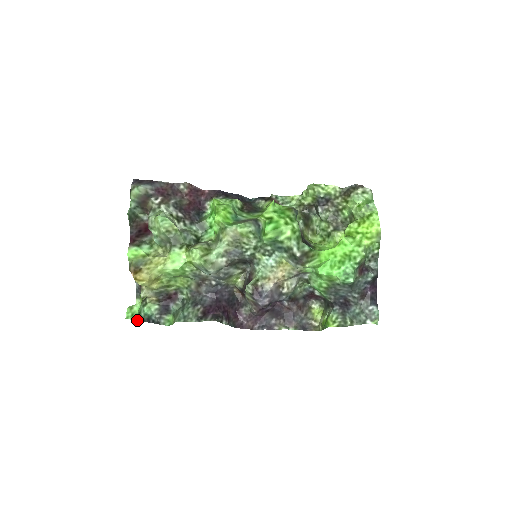
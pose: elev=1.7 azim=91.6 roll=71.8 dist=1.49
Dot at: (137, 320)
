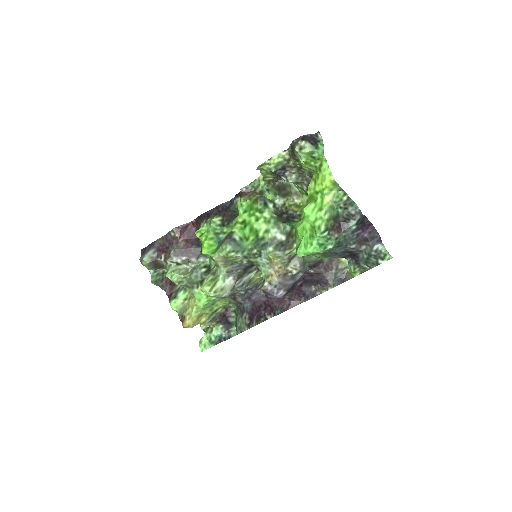
Dot at: occluded
